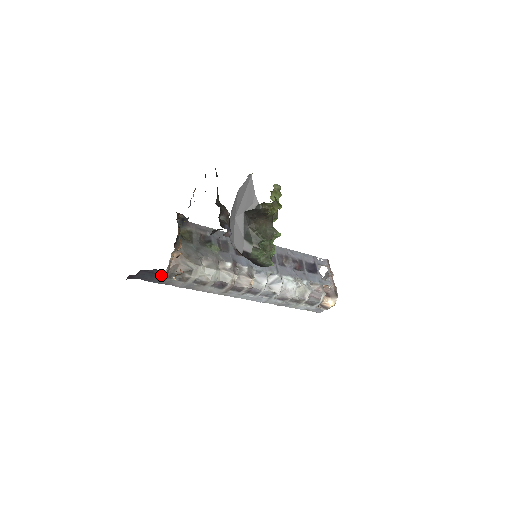
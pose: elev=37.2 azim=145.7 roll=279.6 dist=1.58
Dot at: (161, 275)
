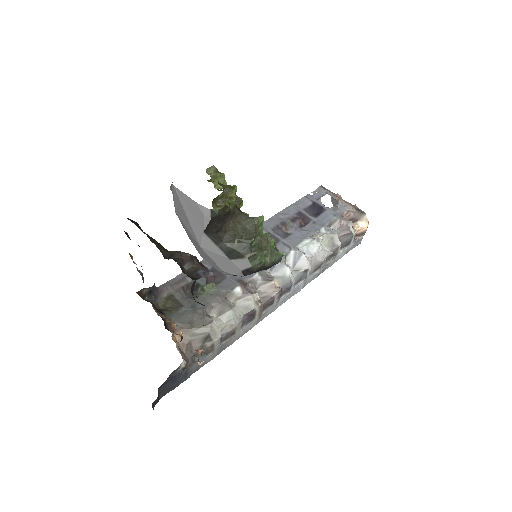
Dot at: (183, 371)
